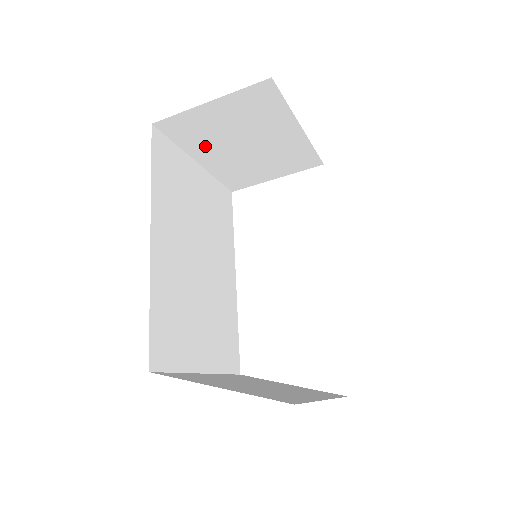
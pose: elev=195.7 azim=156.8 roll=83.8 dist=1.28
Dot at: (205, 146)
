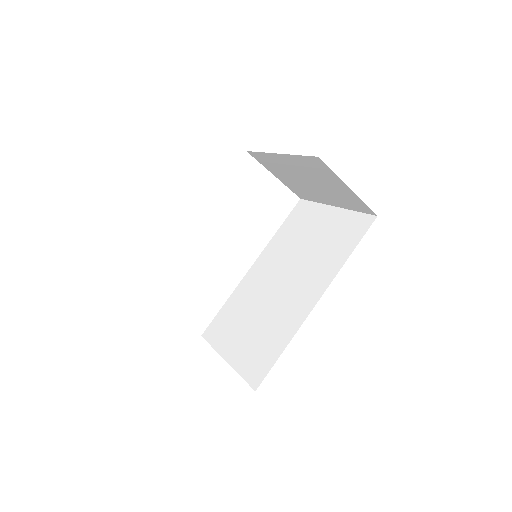
Dot at: (300, 165)
